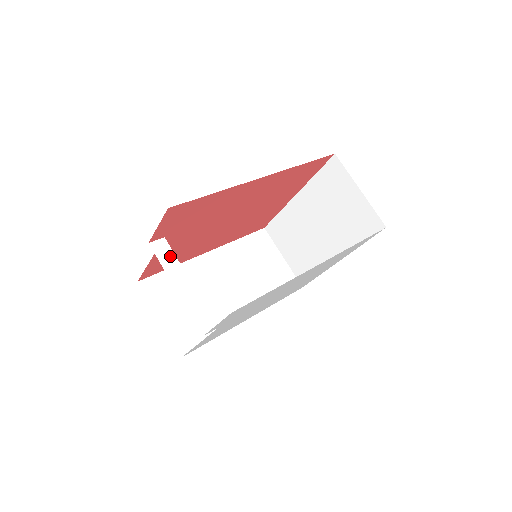
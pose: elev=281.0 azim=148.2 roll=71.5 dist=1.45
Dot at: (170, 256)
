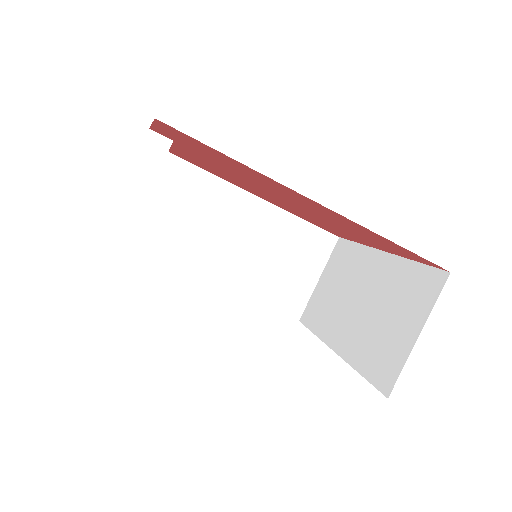
Dot at: (154, 163)
